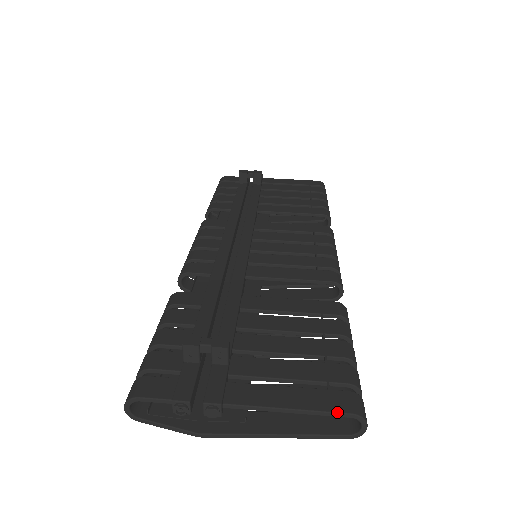
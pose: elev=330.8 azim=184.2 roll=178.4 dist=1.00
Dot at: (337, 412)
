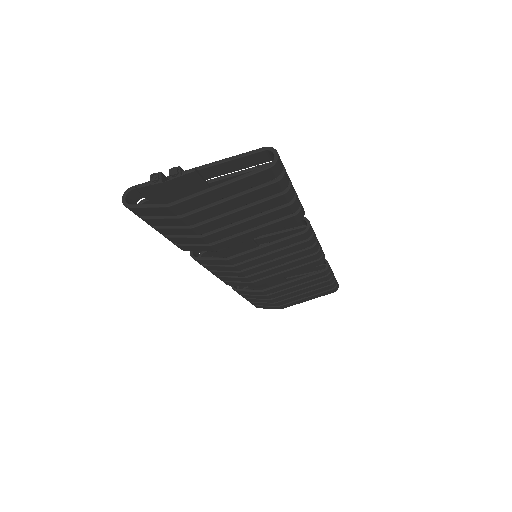
Dot at: (254, 150)
